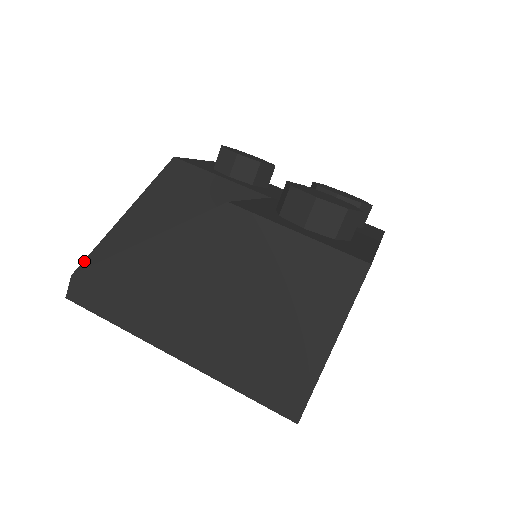
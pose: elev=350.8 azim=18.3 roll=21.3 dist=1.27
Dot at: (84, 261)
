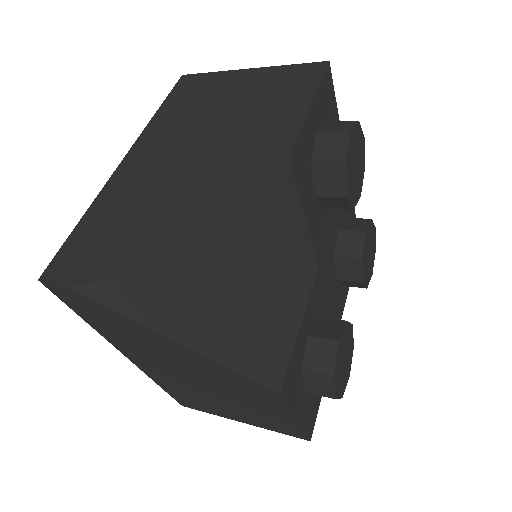
Dot at: (88, 272)
